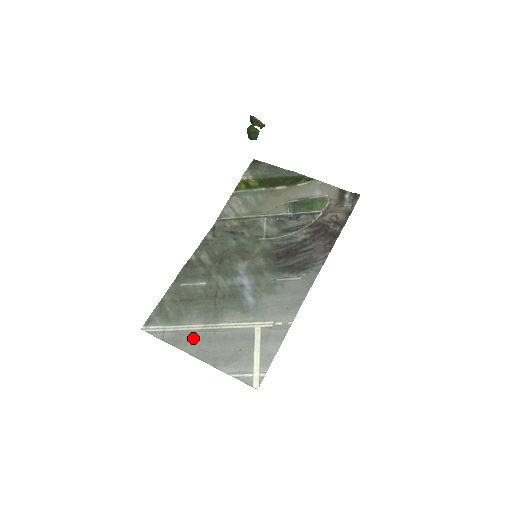
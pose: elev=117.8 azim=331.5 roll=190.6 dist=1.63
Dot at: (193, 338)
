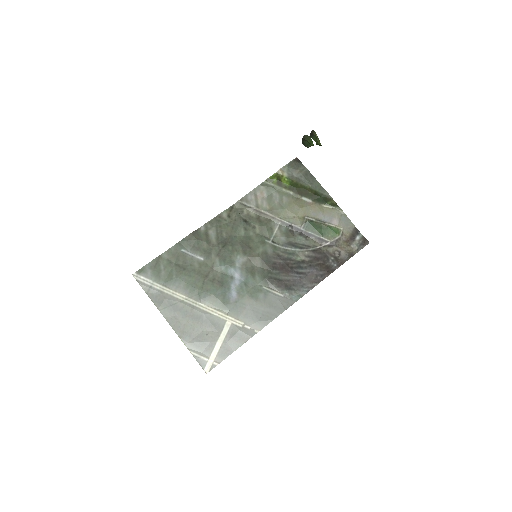
Dot at: (173, 305)
